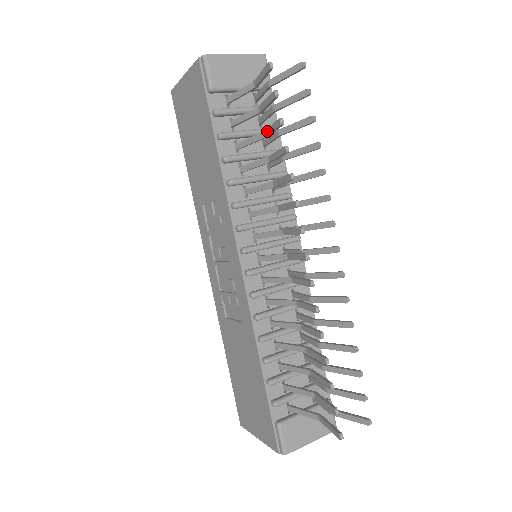
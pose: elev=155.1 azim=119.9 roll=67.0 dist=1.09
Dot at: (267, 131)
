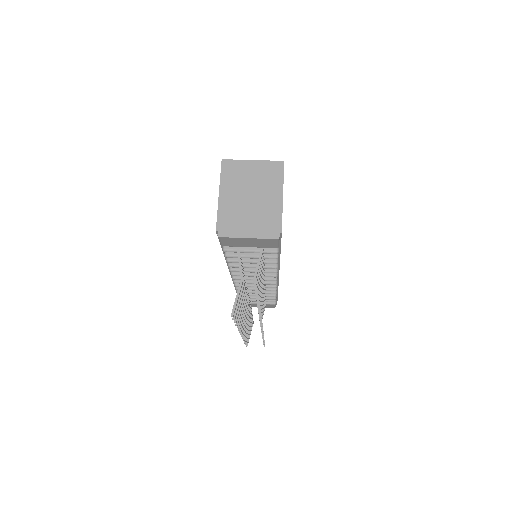
Dot at: occluded
